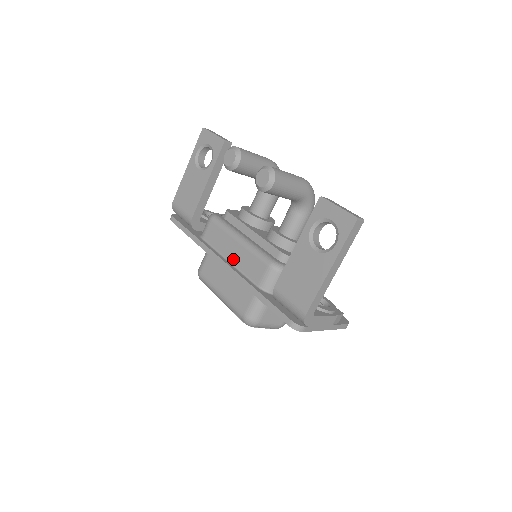
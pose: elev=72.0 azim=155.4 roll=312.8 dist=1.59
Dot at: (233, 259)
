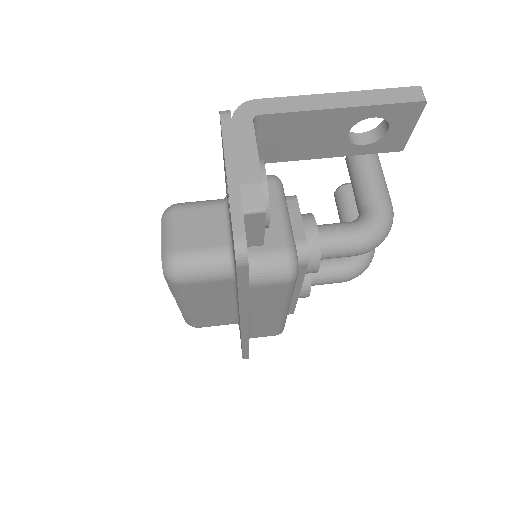
Dot at: occluded
